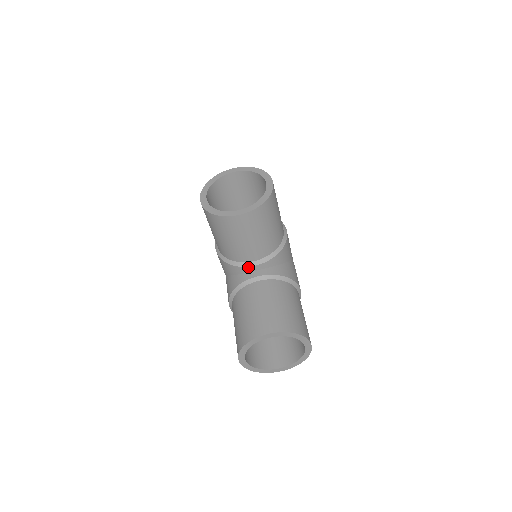
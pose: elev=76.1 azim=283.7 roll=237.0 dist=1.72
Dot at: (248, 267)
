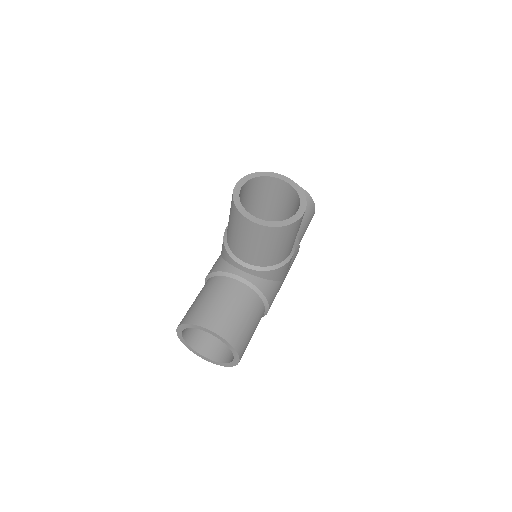
Dot at: (238, 263)
